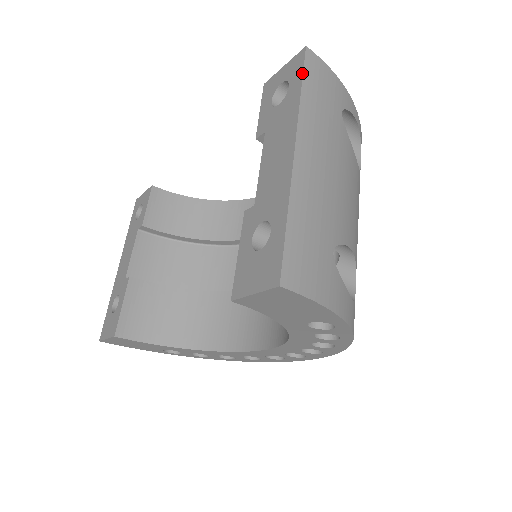
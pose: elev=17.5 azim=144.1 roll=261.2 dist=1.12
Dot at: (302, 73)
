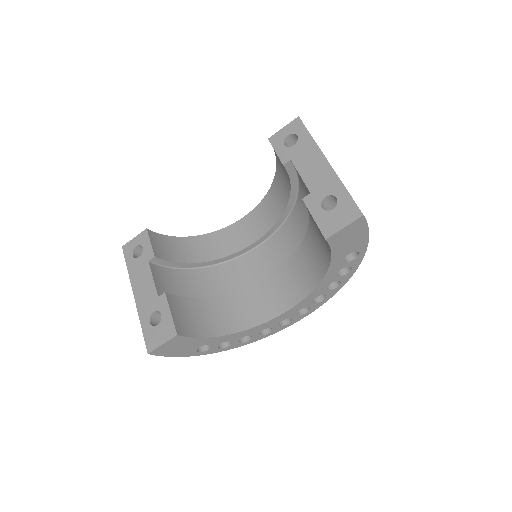
Dot at: (306, 128)
